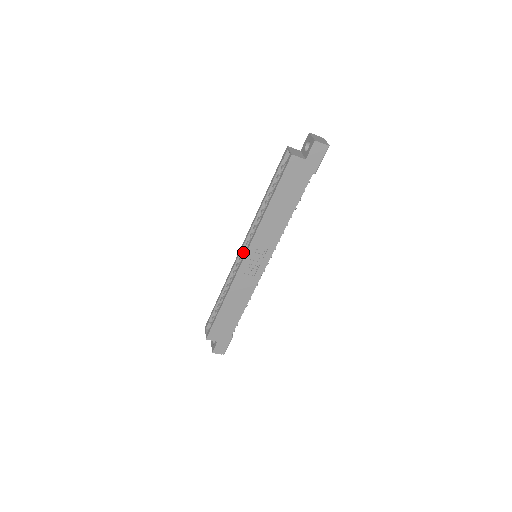
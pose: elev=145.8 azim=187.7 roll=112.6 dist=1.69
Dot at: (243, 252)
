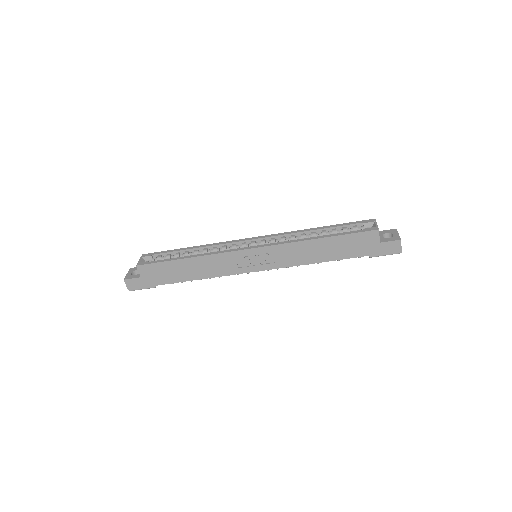
Dot at: (252, 242)
